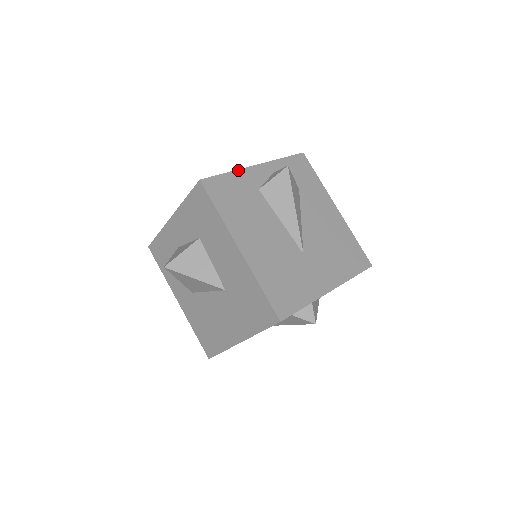
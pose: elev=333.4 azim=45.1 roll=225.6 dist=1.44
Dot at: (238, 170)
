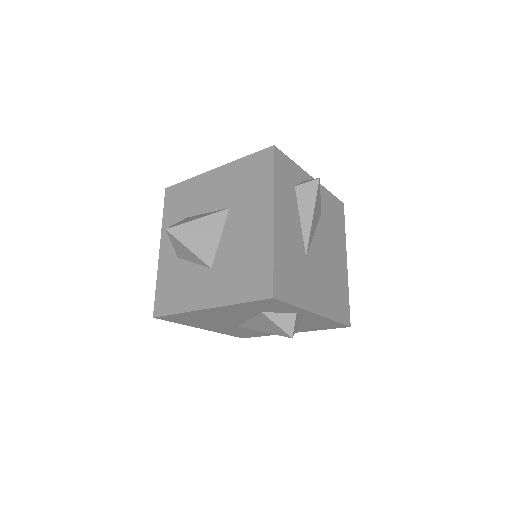
Dot at: occluded
